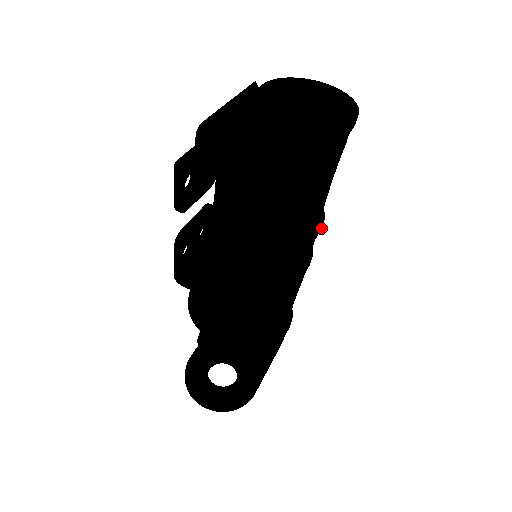
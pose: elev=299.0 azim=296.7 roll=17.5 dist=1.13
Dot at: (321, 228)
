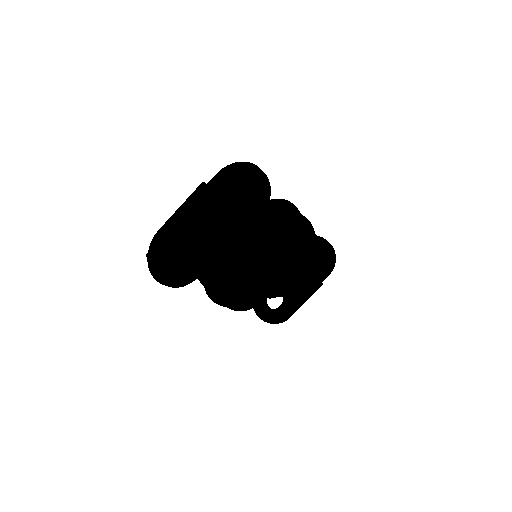
Dot at: (294, 246)
